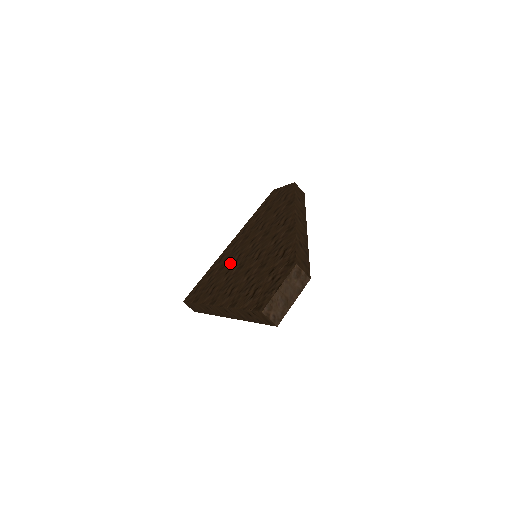
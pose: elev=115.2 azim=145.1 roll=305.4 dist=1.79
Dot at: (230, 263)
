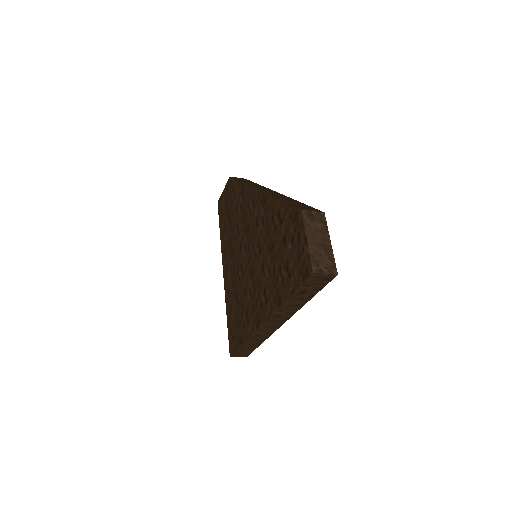
Dot at: (240, 284)
